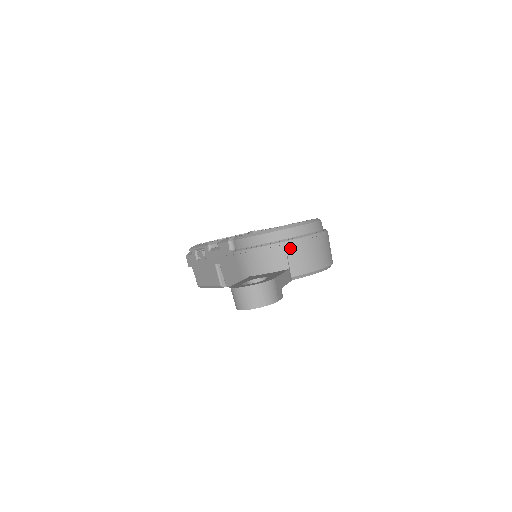
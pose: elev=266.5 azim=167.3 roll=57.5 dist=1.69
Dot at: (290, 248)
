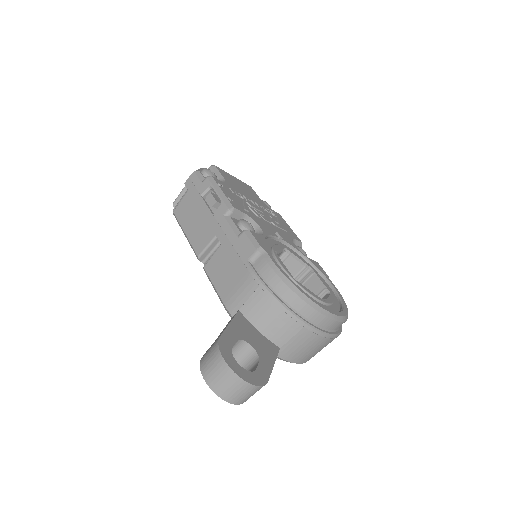
Dot at: (303, 333)
